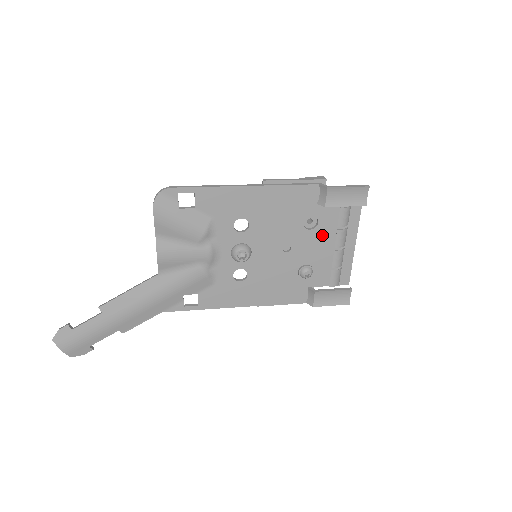
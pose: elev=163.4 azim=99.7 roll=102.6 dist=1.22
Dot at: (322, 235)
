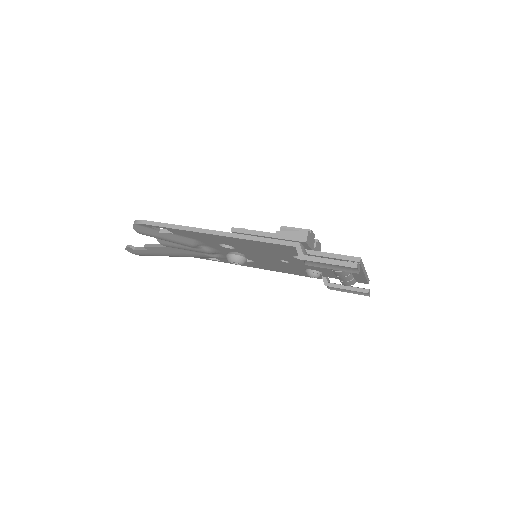
Dot at: occluded
